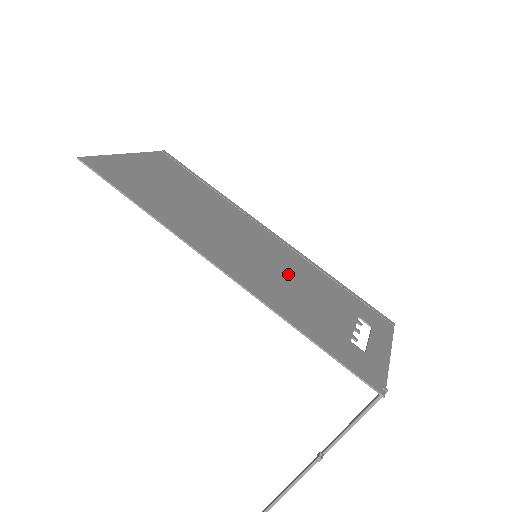
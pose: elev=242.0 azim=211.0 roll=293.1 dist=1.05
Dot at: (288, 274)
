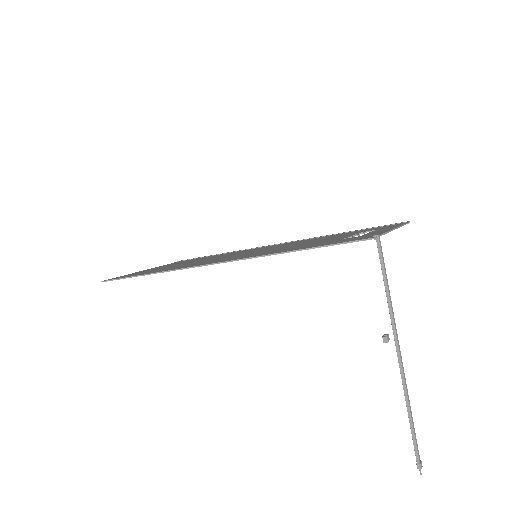
Dot at: occluded
